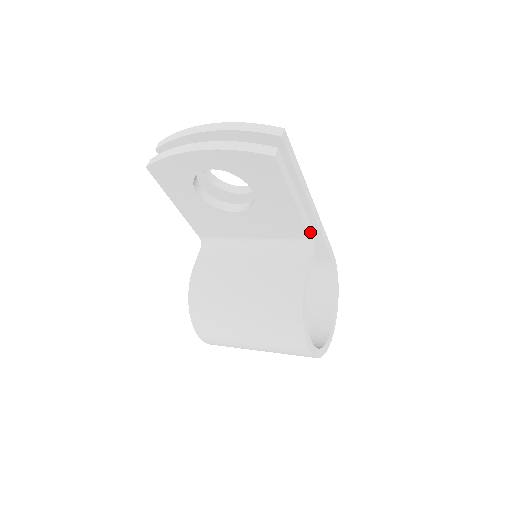
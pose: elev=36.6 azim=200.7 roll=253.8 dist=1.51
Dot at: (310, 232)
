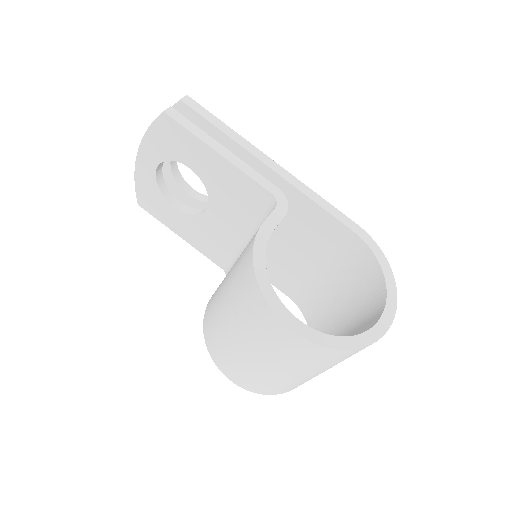
Dot at: (269, 188)
